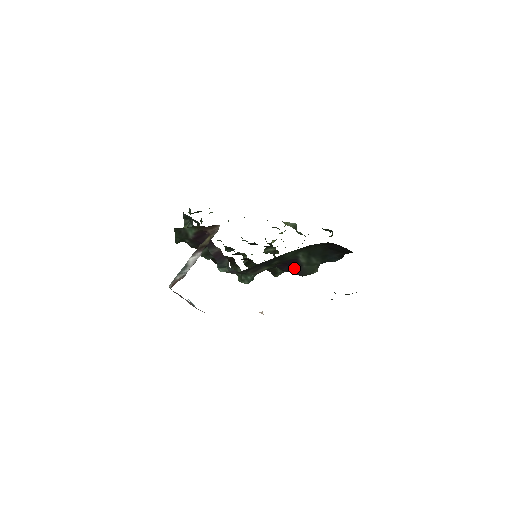
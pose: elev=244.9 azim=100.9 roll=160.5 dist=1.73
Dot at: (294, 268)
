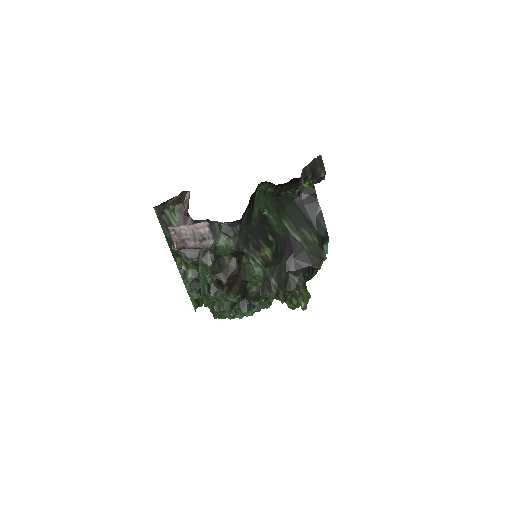
Dot at: (301, 258)
